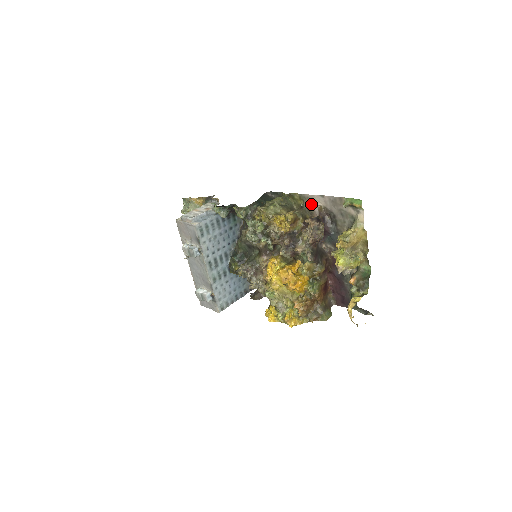
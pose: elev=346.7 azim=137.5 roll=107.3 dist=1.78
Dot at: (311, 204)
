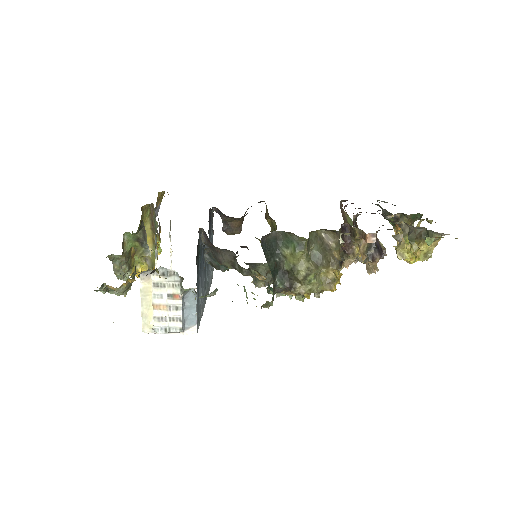
Dot at: occluded
